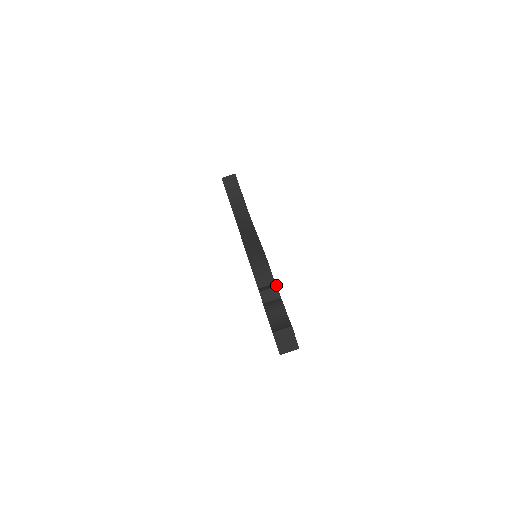
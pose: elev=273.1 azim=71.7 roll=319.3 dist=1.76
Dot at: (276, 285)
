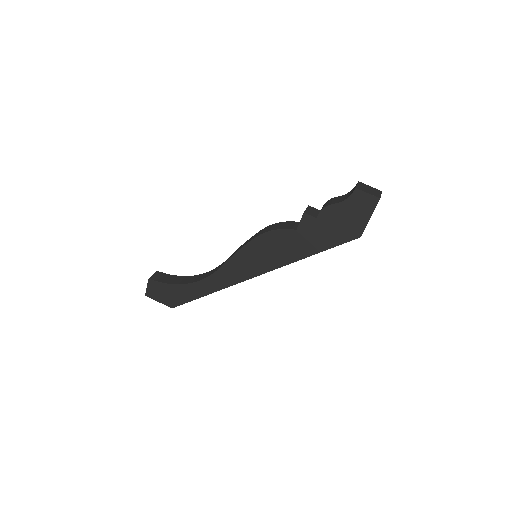
Dot at: occluded
